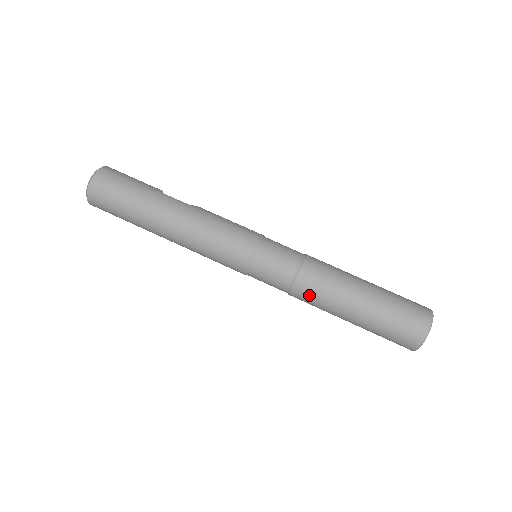
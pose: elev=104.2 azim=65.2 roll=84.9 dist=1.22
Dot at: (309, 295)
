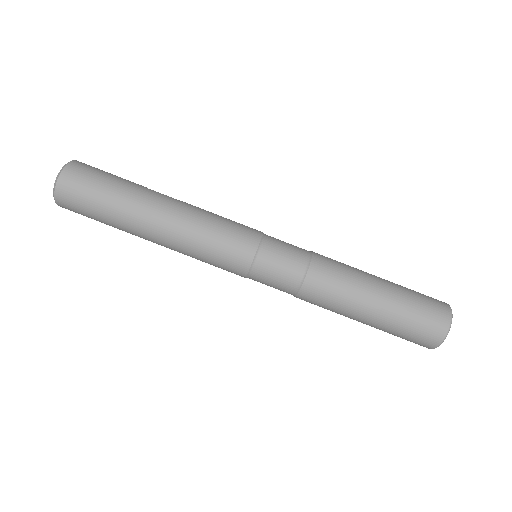
Dot at: (322, 292)
